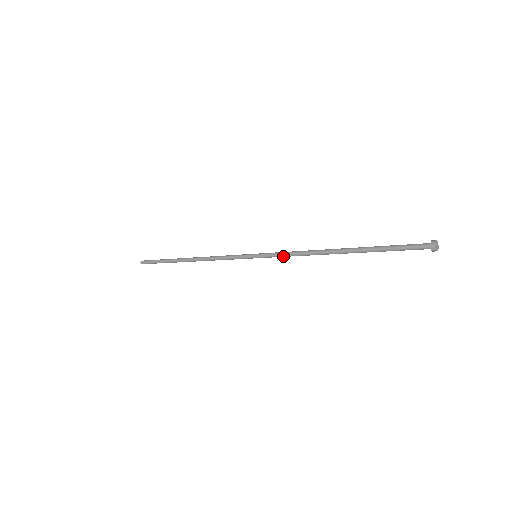
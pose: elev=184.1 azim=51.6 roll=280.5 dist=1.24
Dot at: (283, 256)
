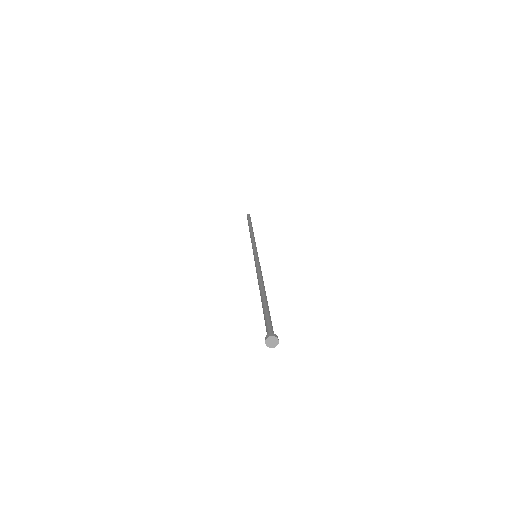
Dot at: (256, 267)
